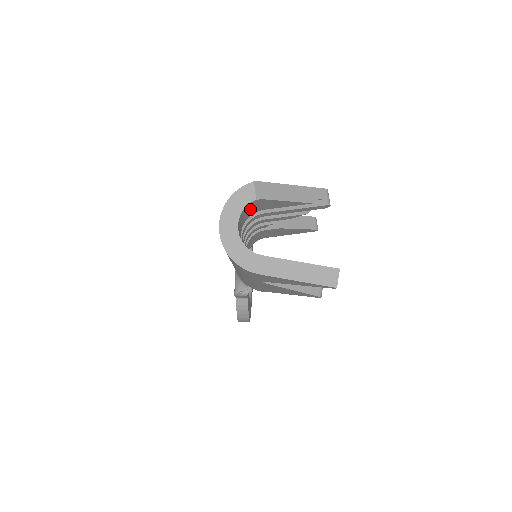
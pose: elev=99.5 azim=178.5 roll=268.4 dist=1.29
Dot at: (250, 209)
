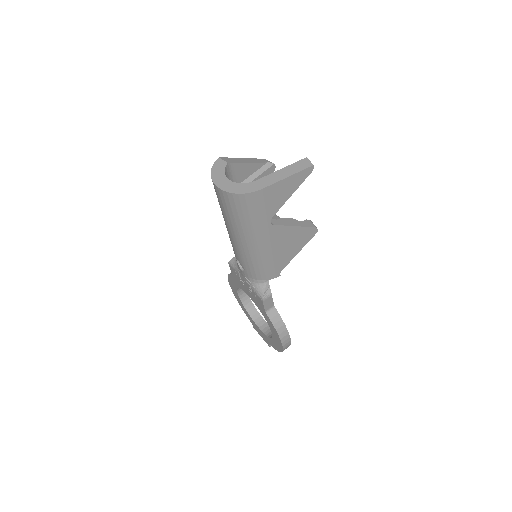
Dot at: (228, 178)
